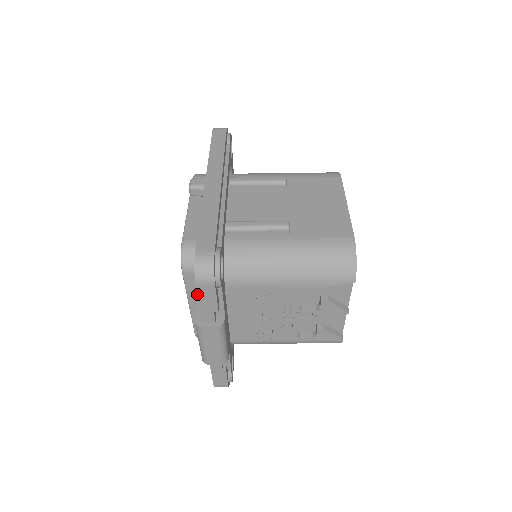
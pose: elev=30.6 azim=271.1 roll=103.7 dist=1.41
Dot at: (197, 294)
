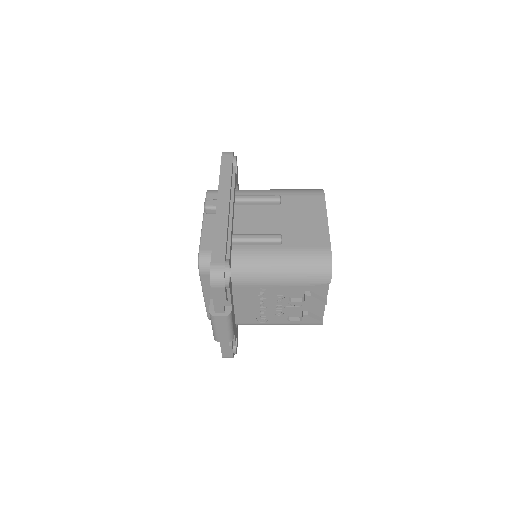
Dot at: occluded
